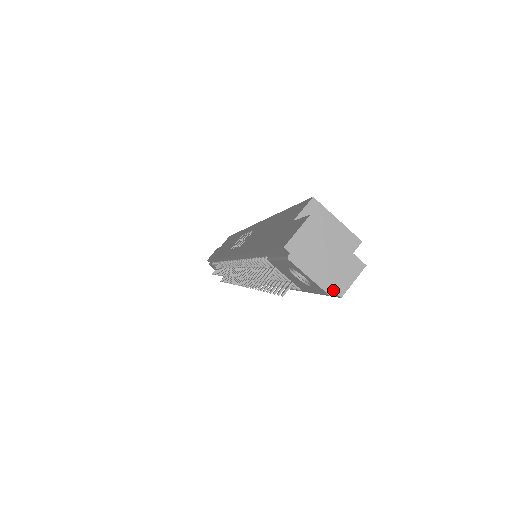
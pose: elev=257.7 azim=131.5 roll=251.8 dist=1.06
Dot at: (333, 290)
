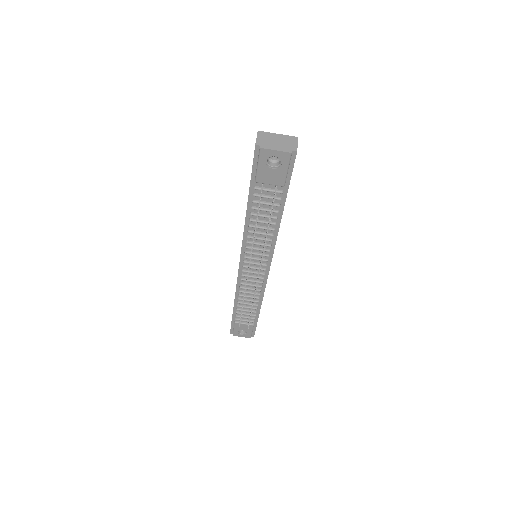
Dot at: (291, 150)
